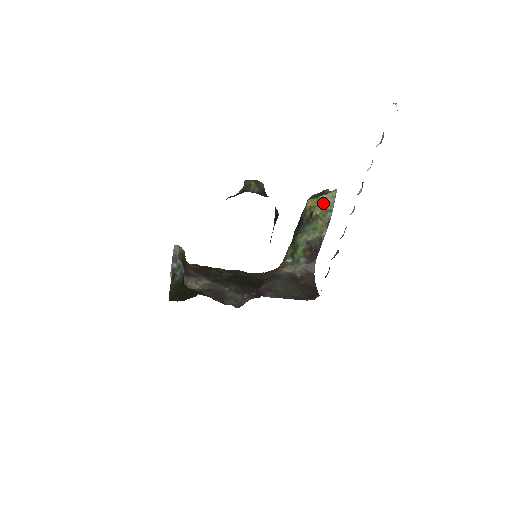
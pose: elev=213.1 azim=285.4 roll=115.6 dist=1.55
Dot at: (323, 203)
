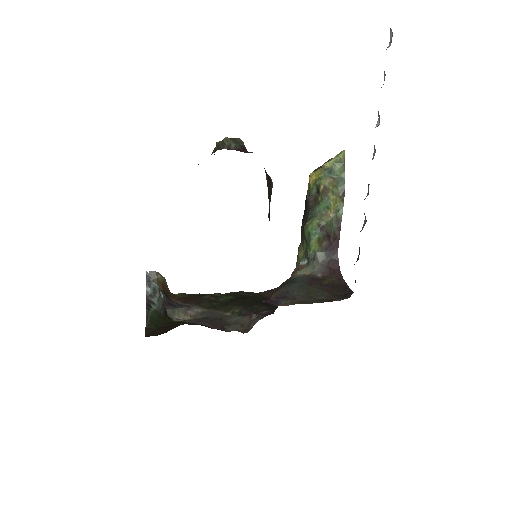
Dot at: (330, 171)
